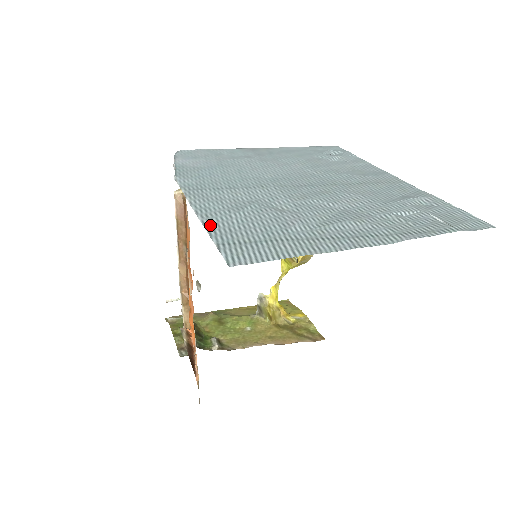
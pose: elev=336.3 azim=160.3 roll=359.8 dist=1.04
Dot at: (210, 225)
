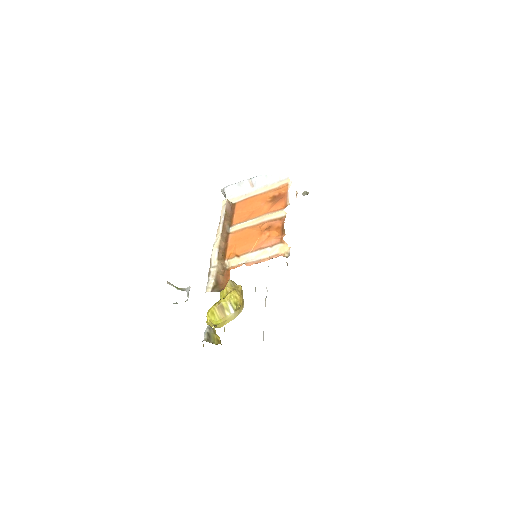
Dot at: occluded
